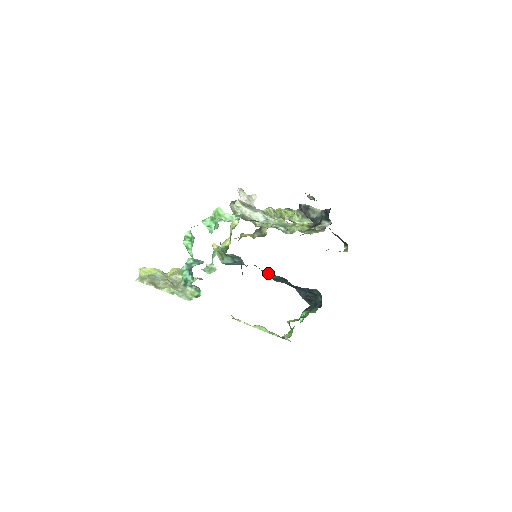
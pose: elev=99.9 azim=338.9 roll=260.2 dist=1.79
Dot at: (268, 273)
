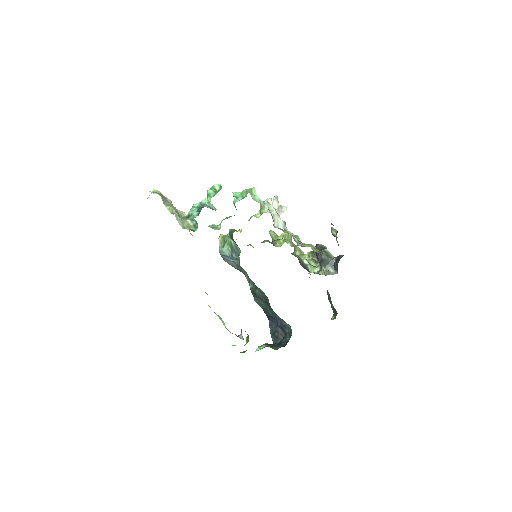
Dot at: (254, 287)
